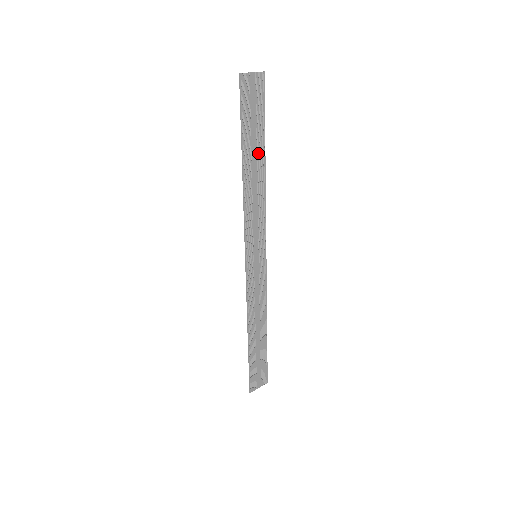
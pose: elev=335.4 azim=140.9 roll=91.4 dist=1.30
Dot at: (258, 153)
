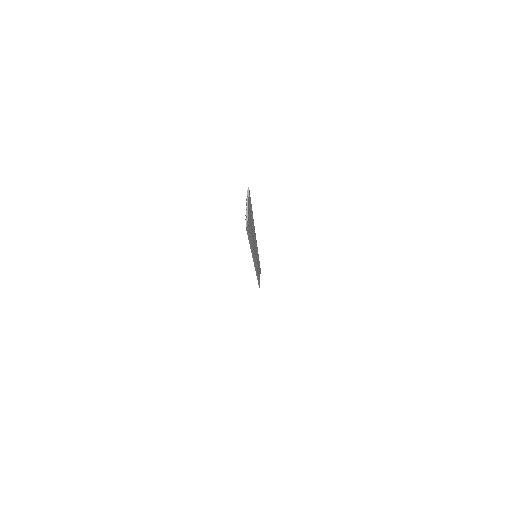
Dot at: (252, 226)
